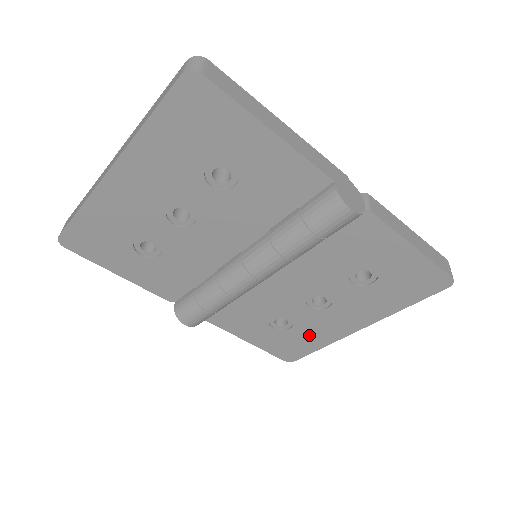
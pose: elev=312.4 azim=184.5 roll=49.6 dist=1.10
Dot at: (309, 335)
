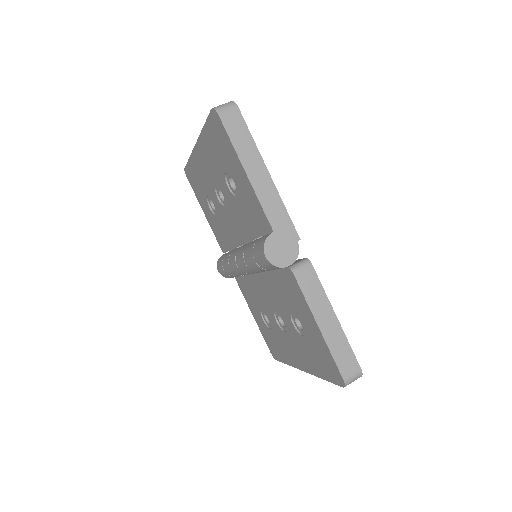
Dot at: (279, 345)
